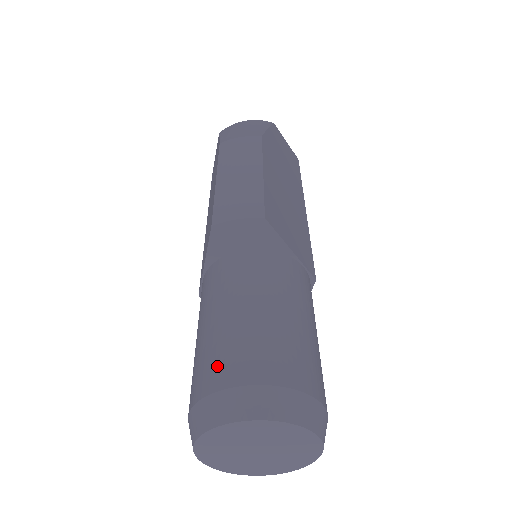
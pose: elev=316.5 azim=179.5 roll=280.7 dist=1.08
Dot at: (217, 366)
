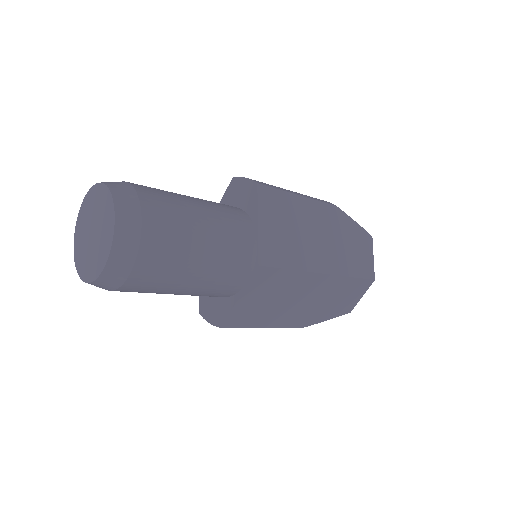
Dot at: occluded
